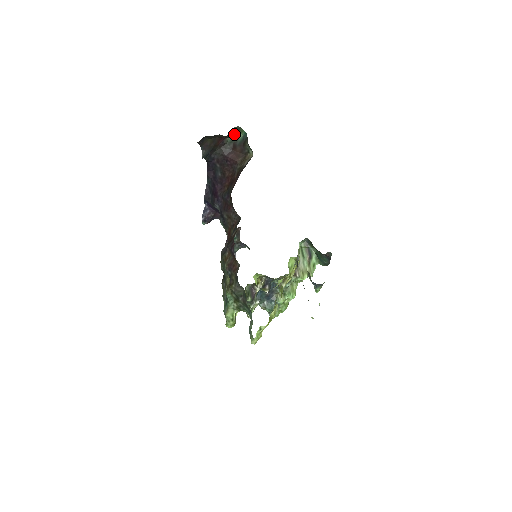
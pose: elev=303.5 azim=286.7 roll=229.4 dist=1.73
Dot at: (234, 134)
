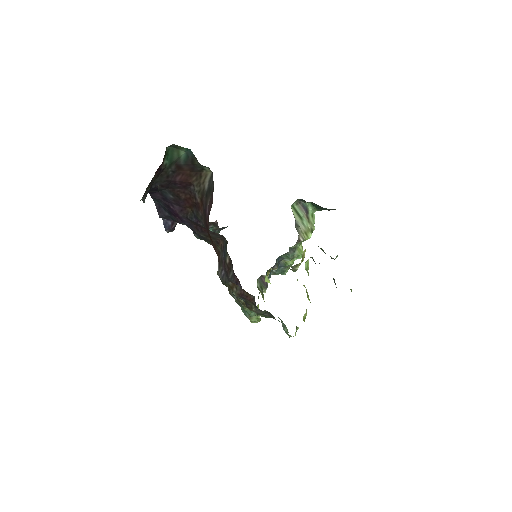
Dot at: (171, 154)
